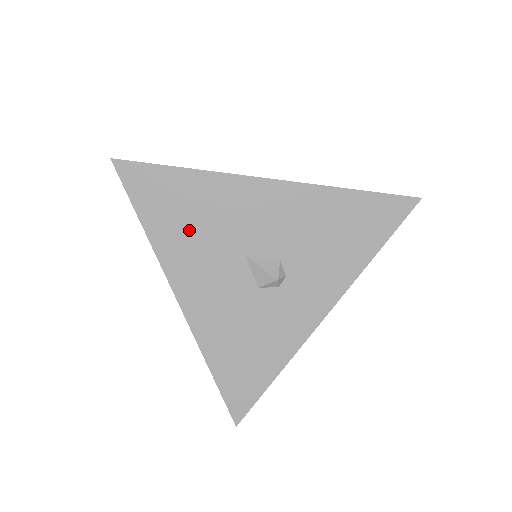
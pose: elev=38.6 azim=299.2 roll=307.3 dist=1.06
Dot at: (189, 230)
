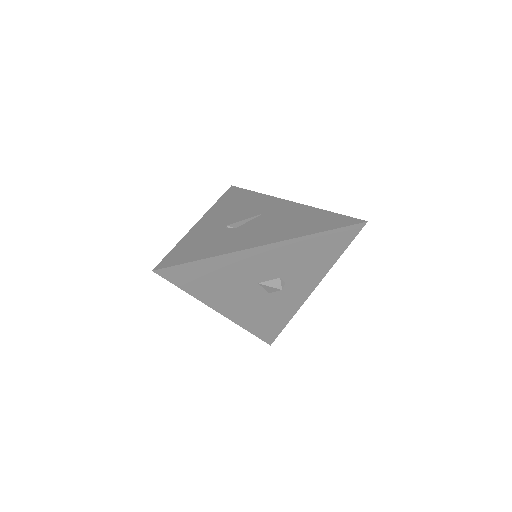
Dot at: (218, 284)
